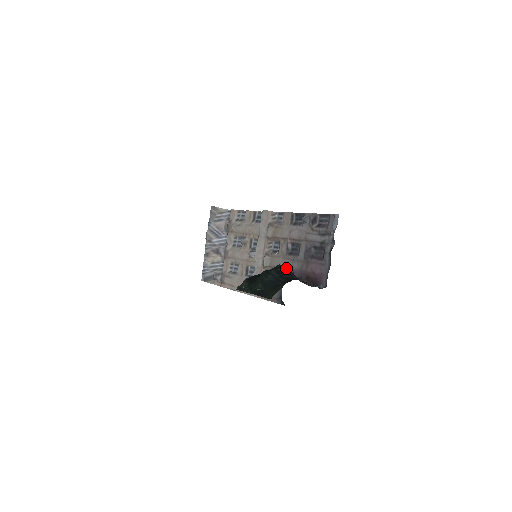
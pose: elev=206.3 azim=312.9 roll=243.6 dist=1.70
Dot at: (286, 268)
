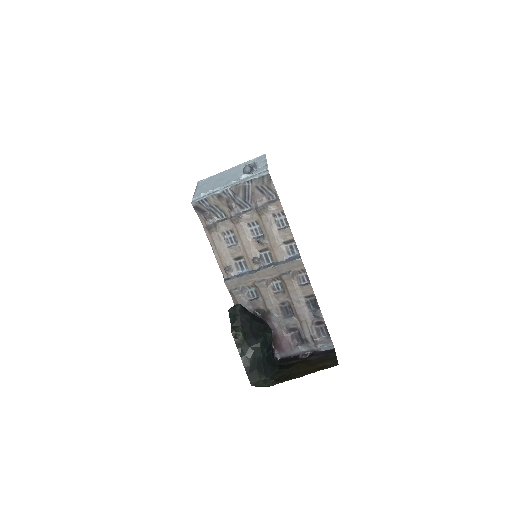
Dot at: occluded
